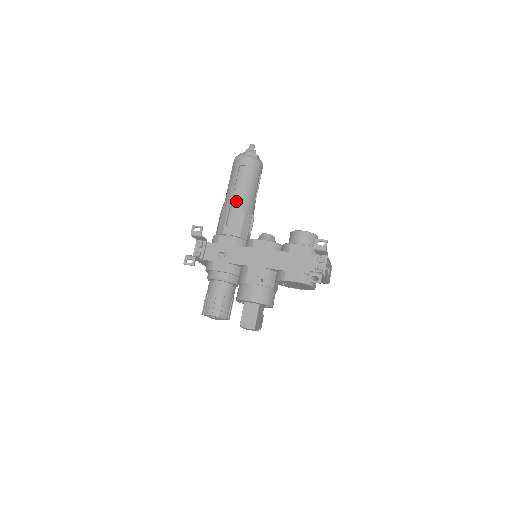
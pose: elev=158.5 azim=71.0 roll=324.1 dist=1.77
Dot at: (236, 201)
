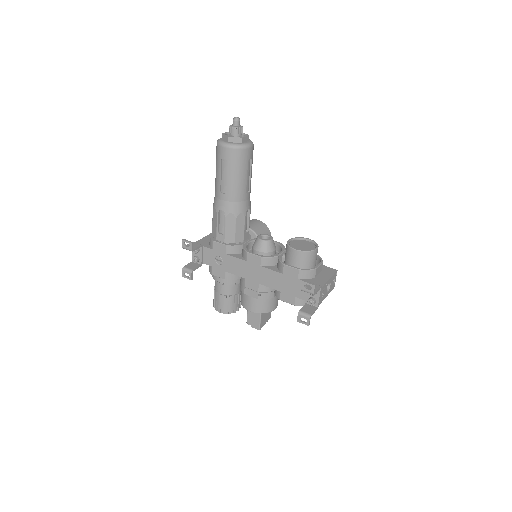
Dot at: (224, 204)
